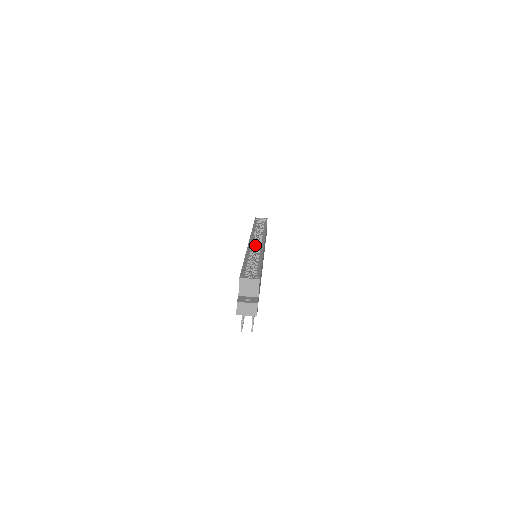
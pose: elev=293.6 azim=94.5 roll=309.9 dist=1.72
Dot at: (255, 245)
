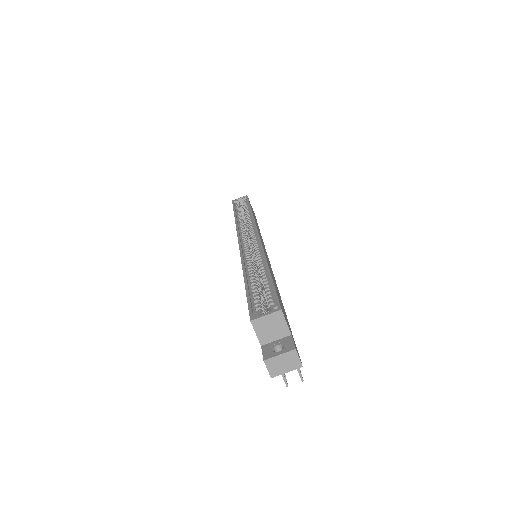
Dot at: (248, 243)
